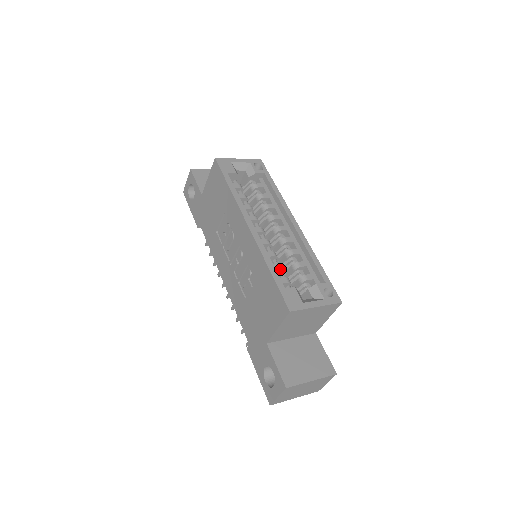
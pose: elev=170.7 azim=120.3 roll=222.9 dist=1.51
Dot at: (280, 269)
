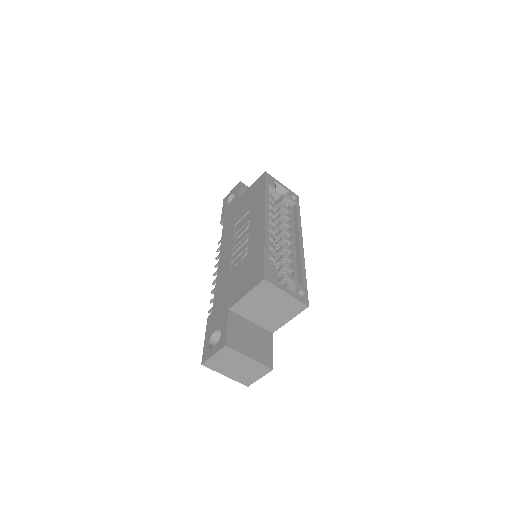
Dot at: (272, 257)
